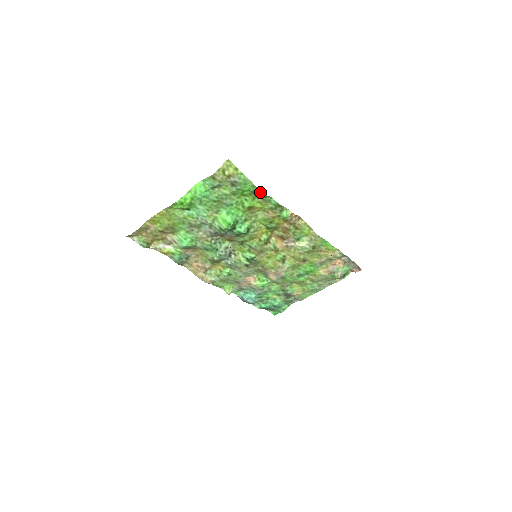
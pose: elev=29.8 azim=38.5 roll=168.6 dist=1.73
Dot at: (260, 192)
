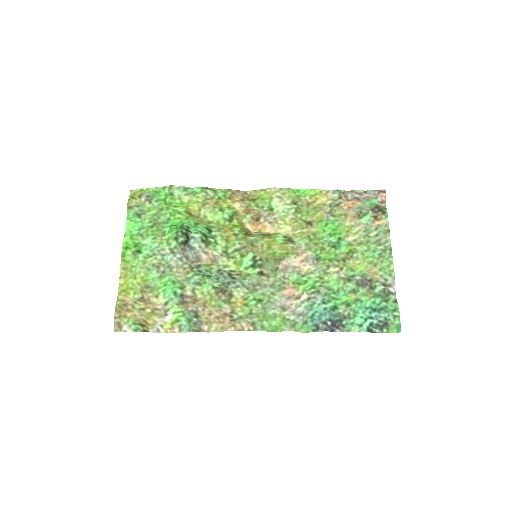
Dot at: (175, 188)
